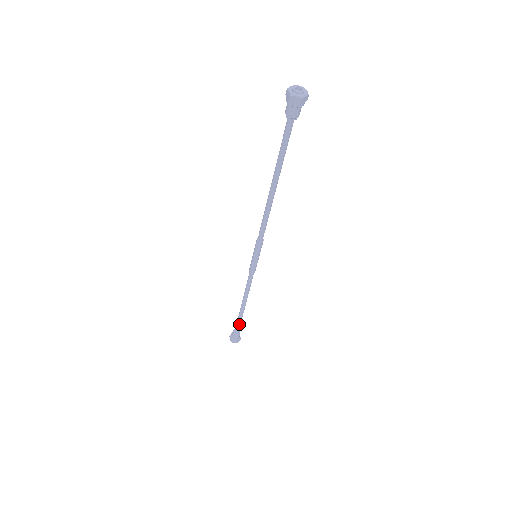
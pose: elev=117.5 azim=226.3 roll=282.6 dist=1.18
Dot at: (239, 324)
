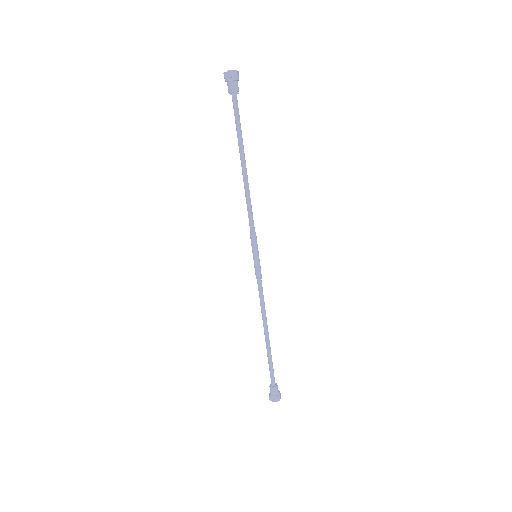
Dot at: (270, 368)
